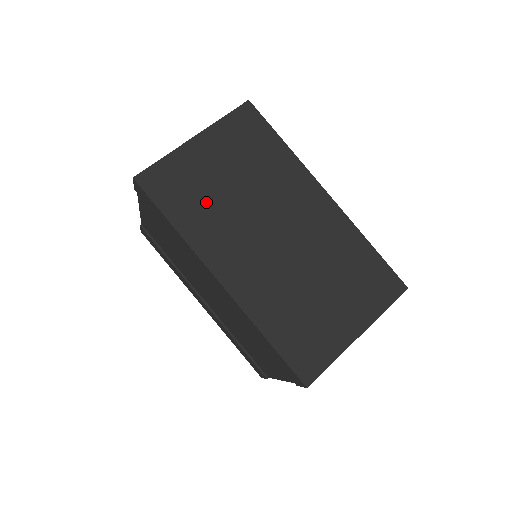
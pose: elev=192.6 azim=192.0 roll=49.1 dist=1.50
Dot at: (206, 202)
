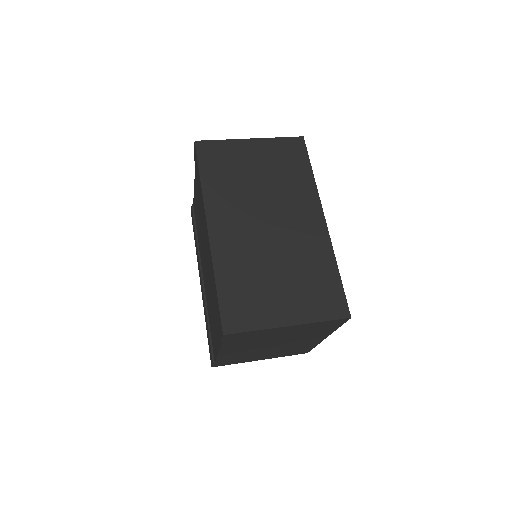
Dot at: (232, 178)
